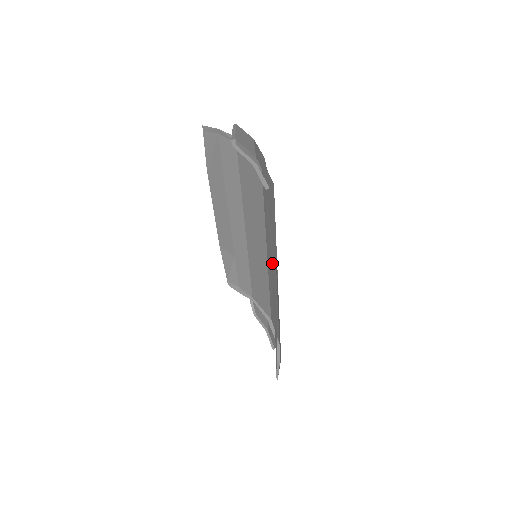
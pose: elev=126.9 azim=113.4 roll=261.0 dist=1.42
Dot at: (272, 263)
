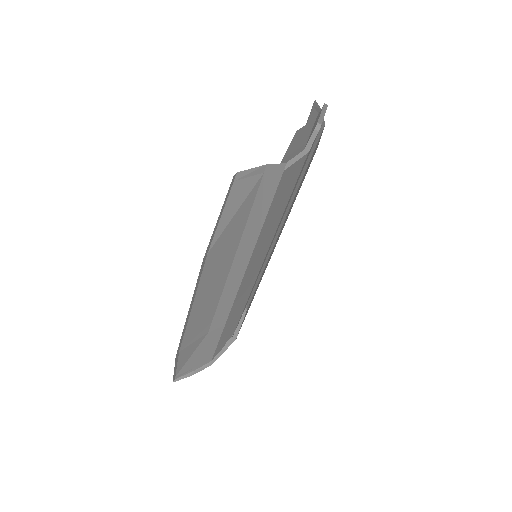
Dot at: (242, 258)
